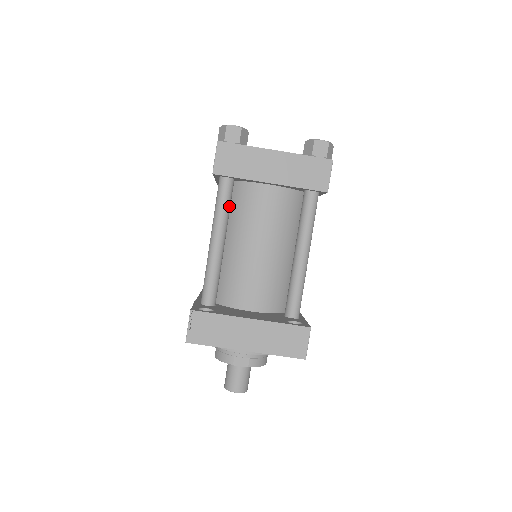
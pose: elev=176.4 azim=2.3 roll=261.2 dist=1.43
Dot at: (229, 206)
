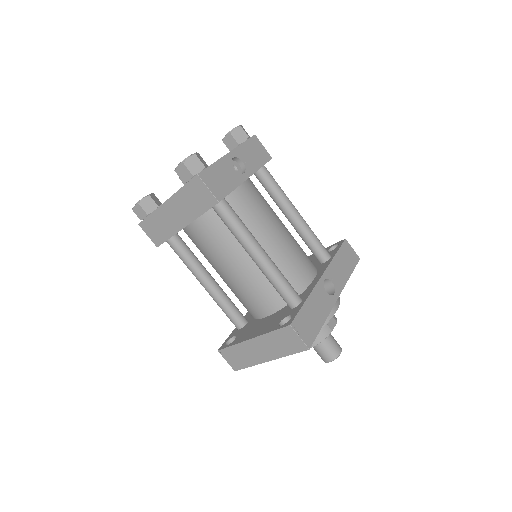
Dot at: (188, 256)
